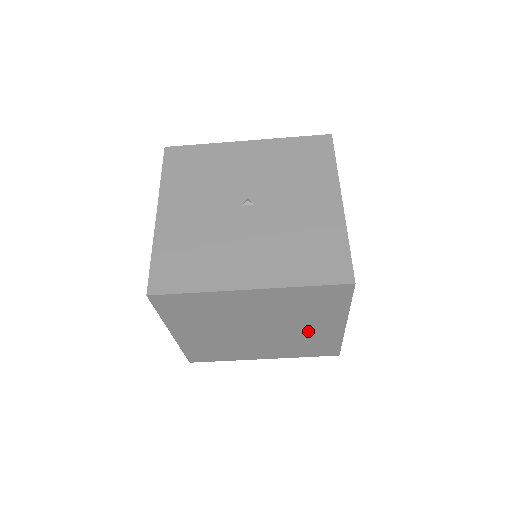
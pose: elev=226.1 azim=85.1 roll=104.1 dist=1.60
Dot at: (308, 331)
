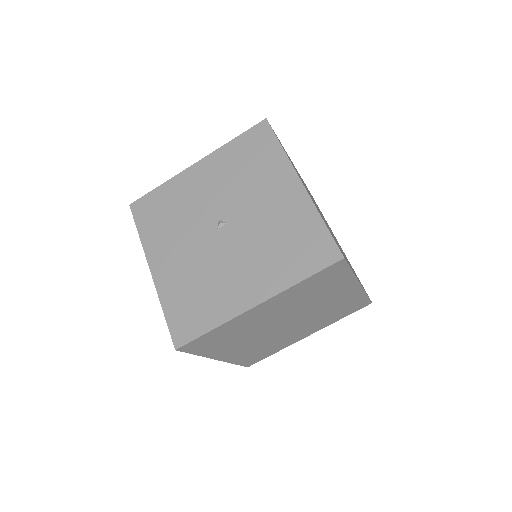
Dot at: (330, 303)
